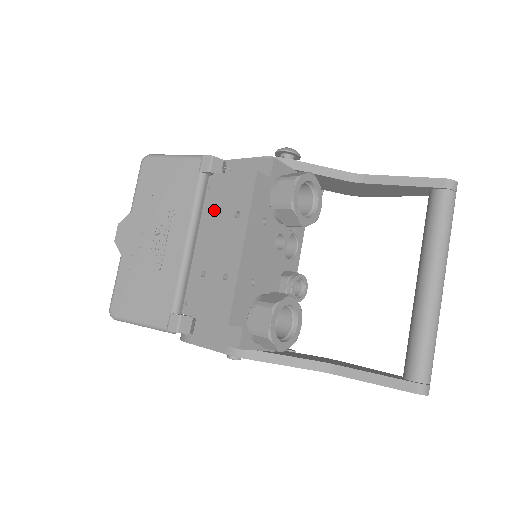
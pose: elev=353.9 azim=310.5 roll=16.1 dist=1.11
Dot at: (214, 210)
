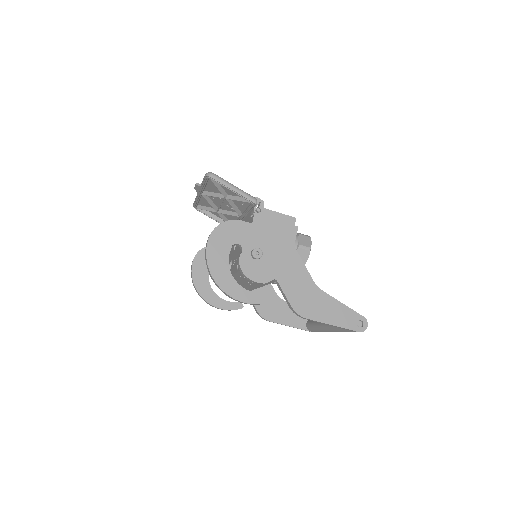
Dot at: occluded
